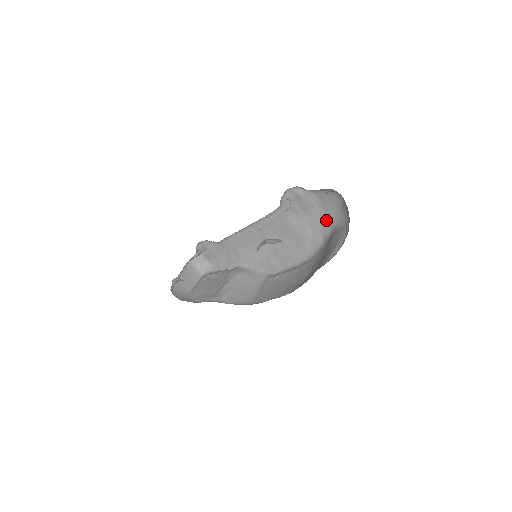
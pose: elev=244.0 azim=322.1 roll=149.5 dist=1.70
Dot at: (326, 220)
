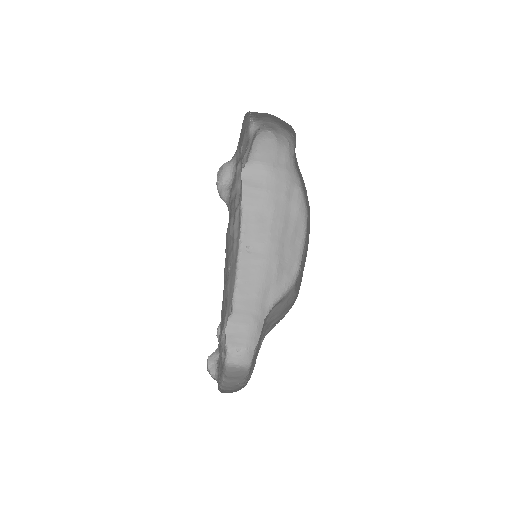
Dot at: (284, 172)
